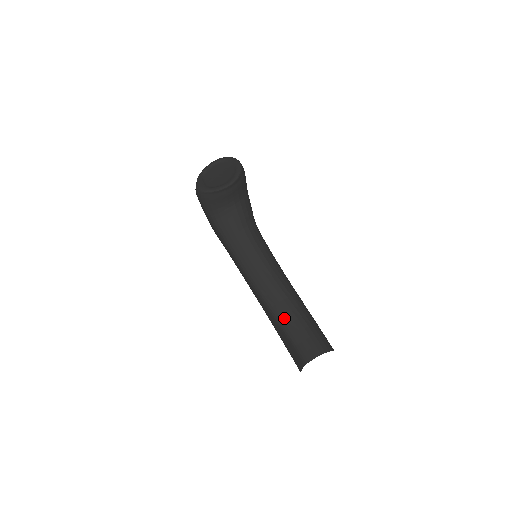
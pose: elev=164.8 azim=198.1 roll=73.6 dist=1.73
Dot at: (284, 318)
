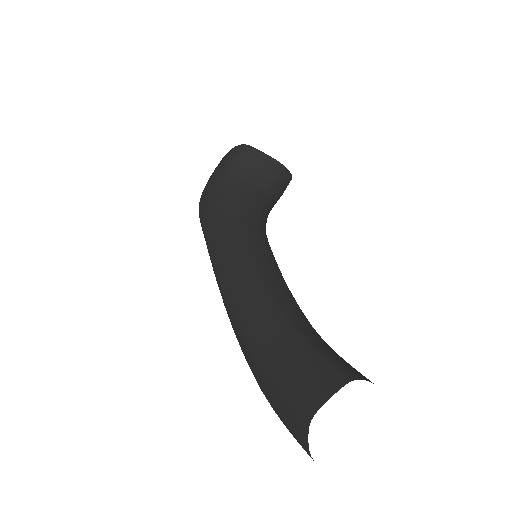
Dot at: (298, 318)
